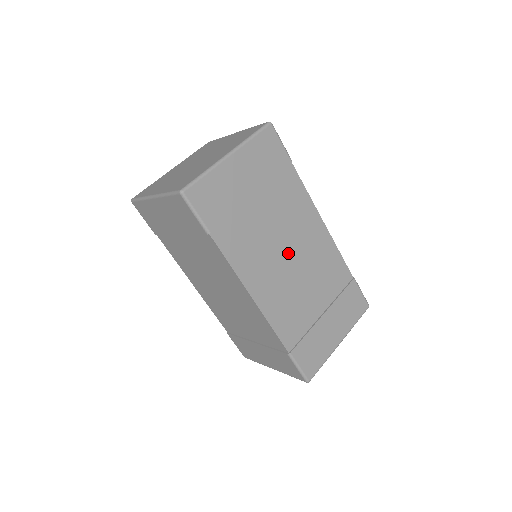
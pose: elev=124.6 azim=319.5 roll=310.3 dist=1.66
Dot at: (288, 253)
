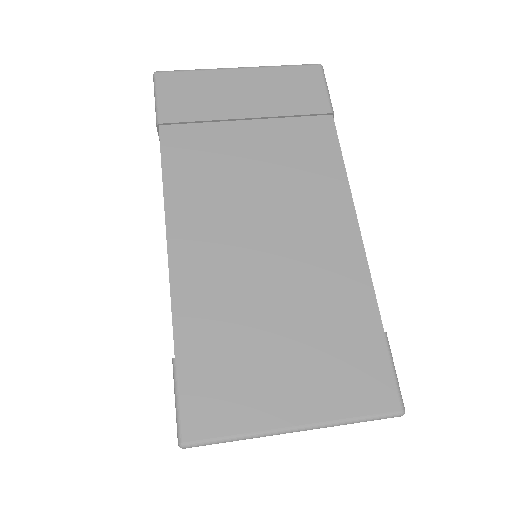
Dot at: (264, 213)
